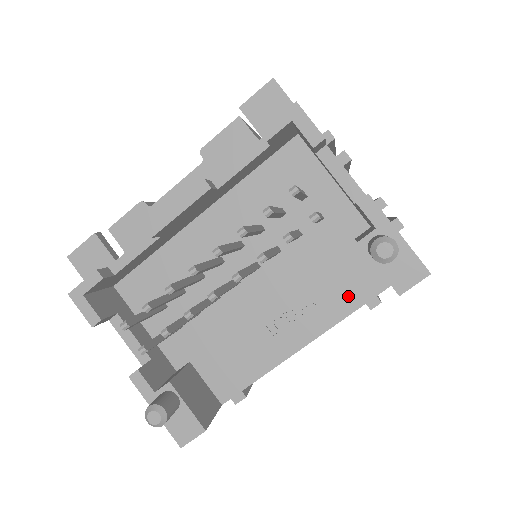
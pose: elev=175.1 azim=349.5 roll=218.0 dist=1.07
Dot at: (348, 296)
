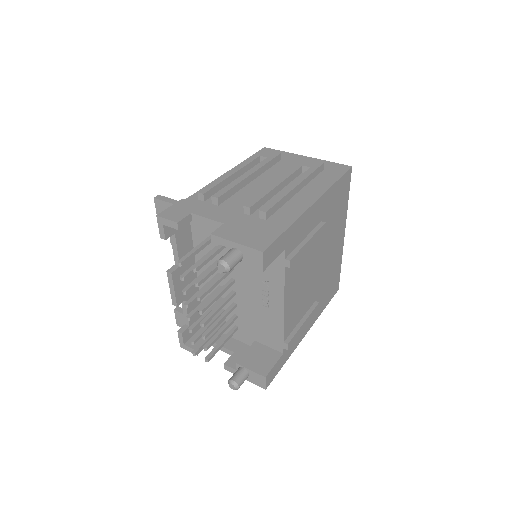
Dot at: (275, 268)
